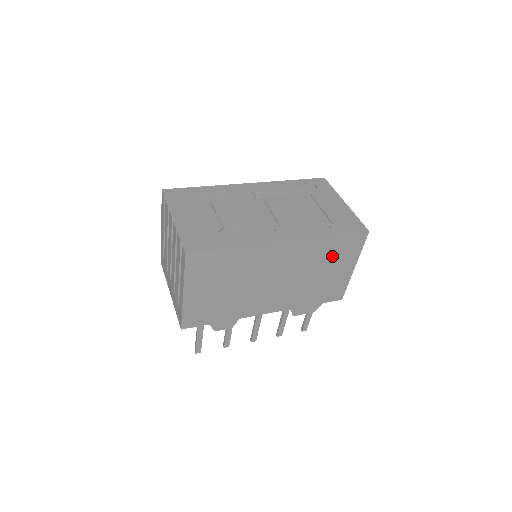
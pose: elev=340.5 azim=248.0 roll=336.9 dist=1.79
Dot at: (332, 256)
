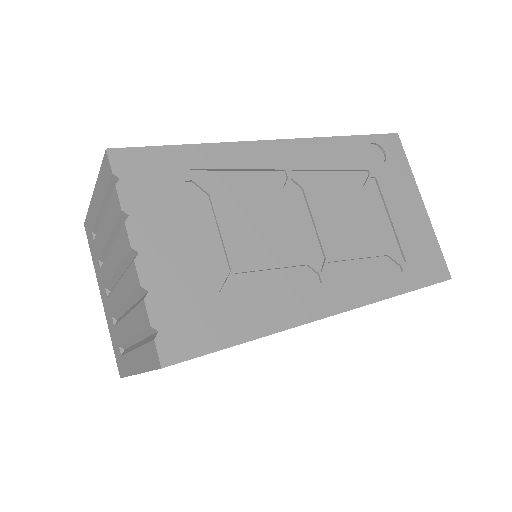
Dot at: occluded
